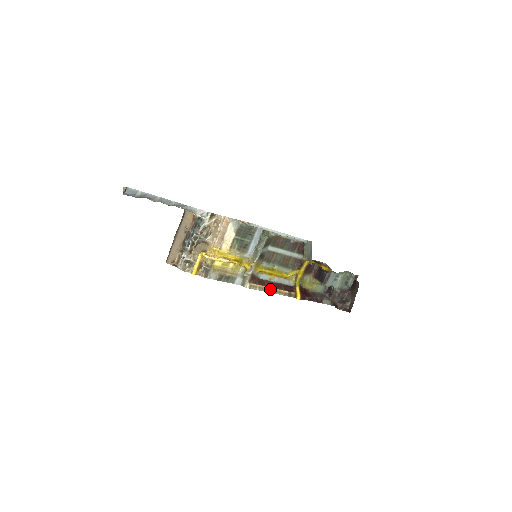
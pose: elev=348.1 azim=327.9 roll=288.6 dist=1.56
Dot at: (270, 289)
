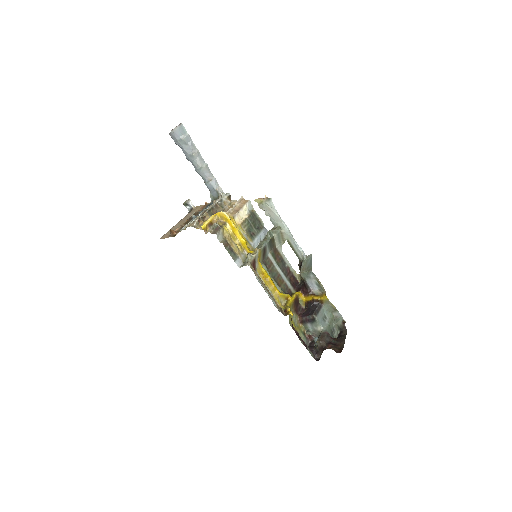
Dot at: (266, 288)
